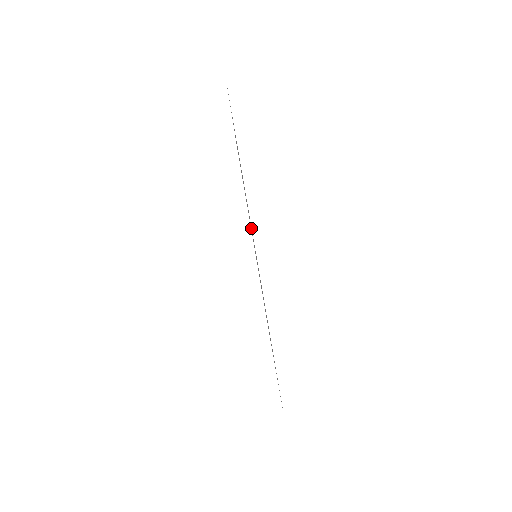
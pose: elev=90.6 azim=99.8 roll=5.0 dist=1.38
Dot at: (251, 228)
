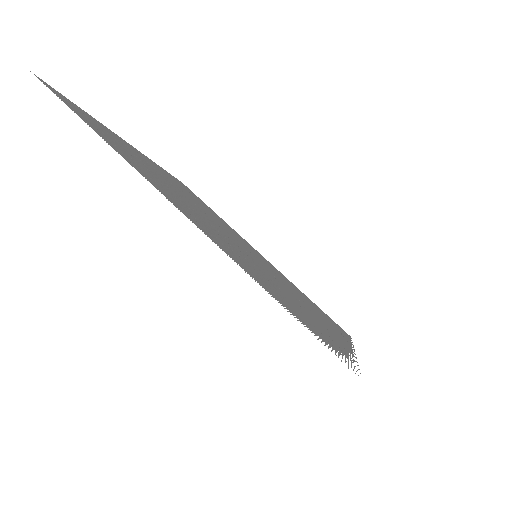
Dot at: (183, 204)
